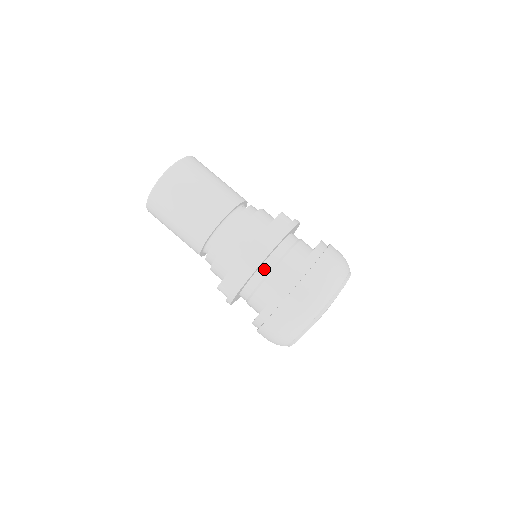
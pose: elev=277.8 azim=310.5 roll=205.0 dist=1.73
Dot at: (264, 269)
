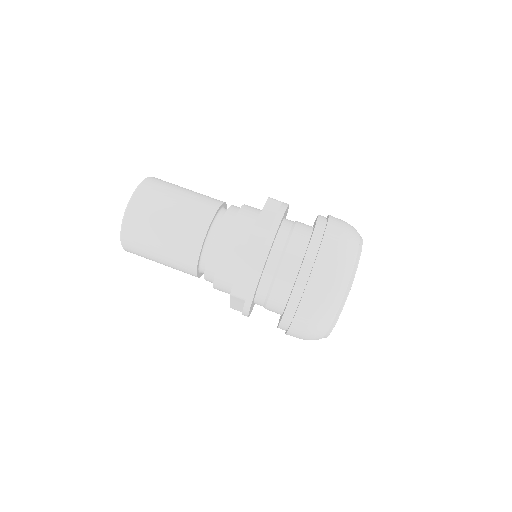
Dot at: (276, 251)
